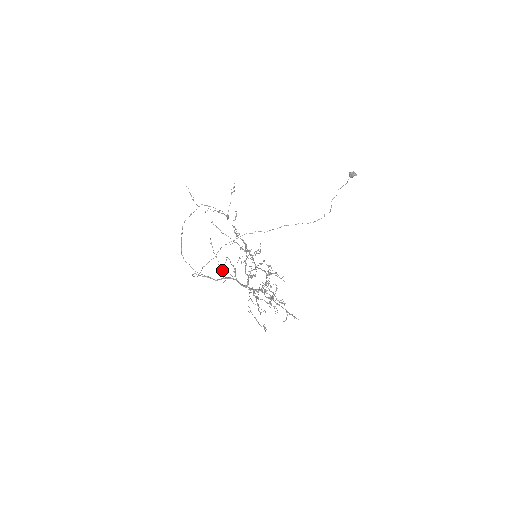
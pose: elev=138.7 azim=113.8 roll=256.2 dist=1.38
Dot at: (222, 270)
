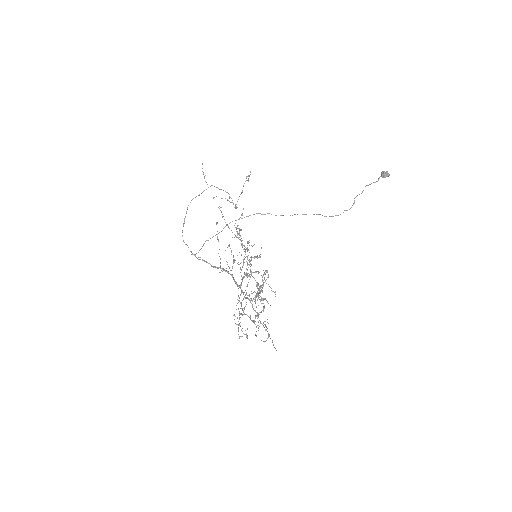
Dot at: occluded
